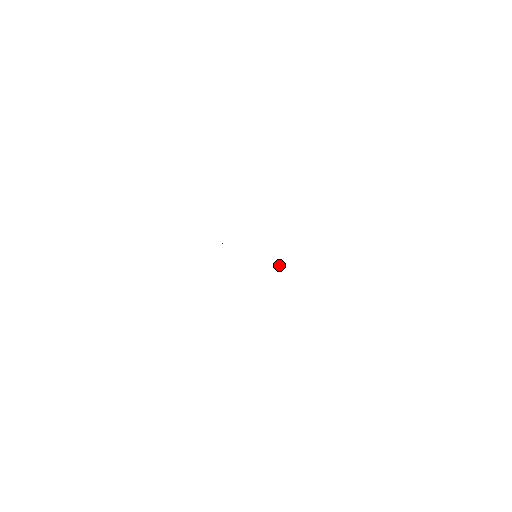
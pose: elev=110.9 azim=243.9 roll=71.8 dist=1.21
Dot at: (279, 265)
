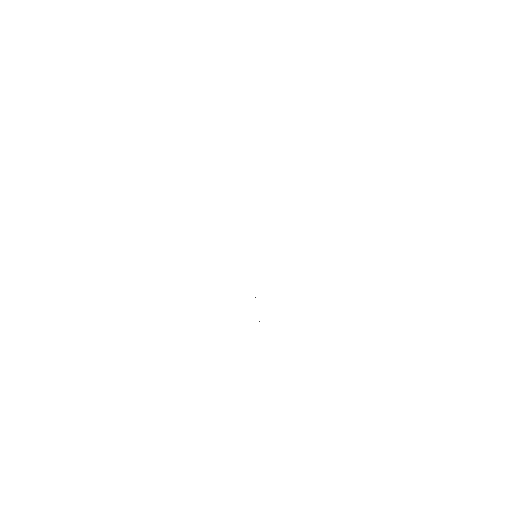
Dot at: occluded
